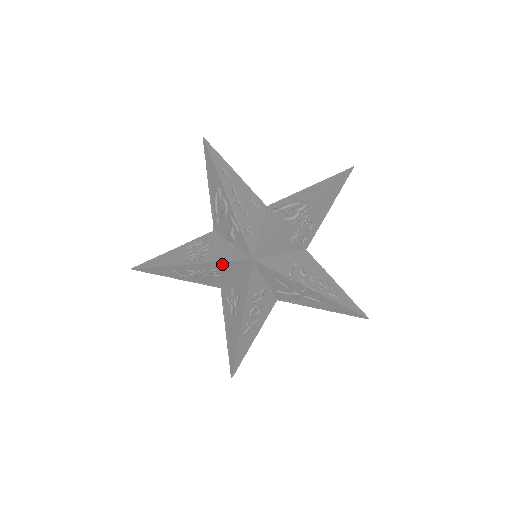
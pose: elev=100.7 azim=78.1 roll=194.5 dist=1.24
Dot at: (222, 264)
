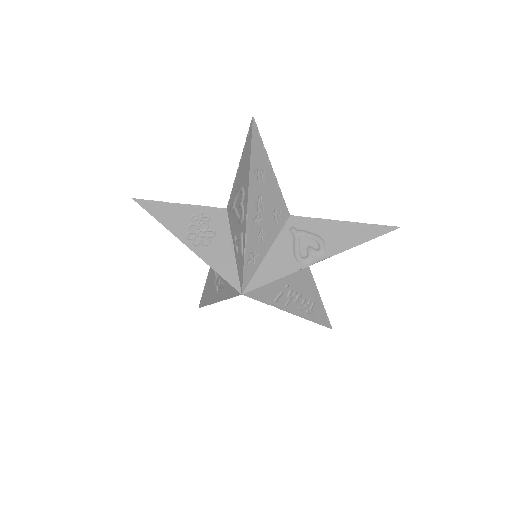
Dot at: (215, 270)
